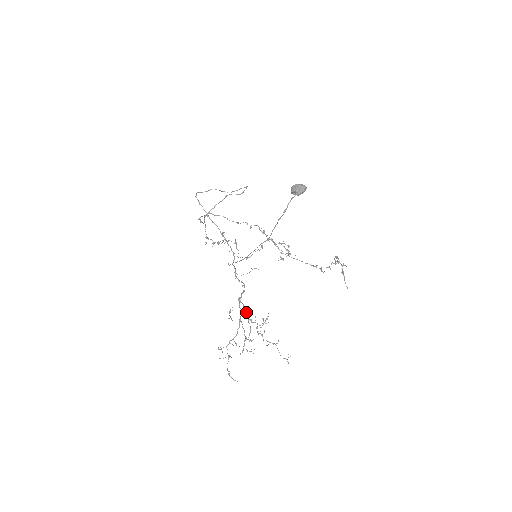
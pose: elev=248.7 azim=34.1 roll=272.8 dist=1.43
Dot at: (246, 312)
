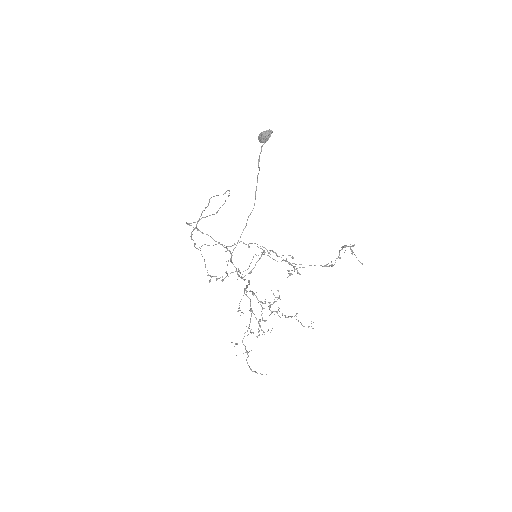
Dot at: (253, 293)
